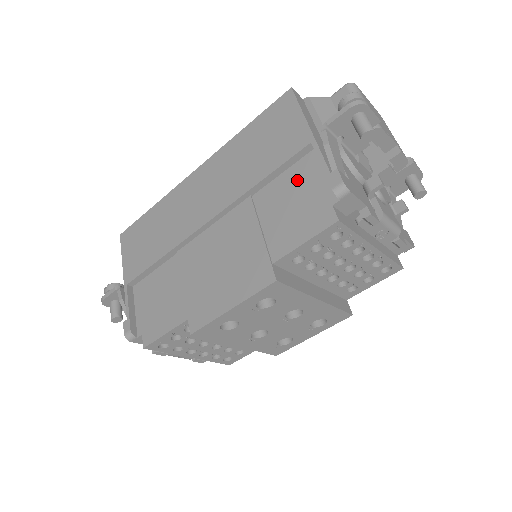
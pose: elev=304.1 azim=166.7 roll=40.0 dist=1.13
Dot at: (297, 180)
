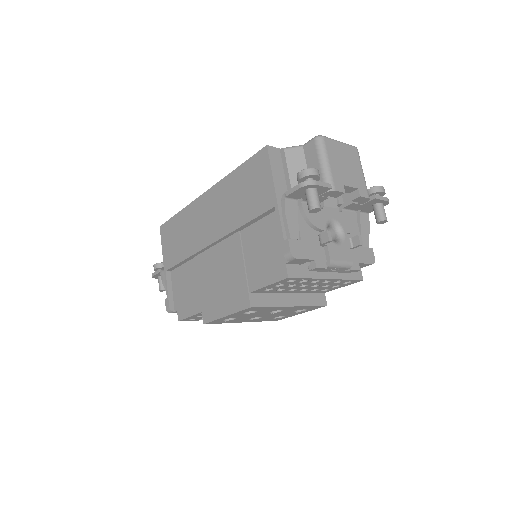
Dot at: (267, 231)
